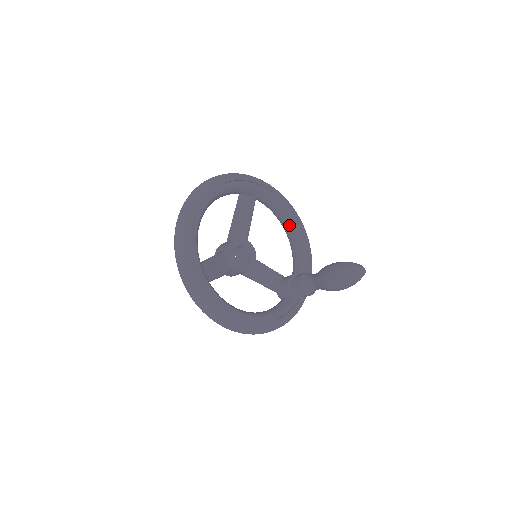
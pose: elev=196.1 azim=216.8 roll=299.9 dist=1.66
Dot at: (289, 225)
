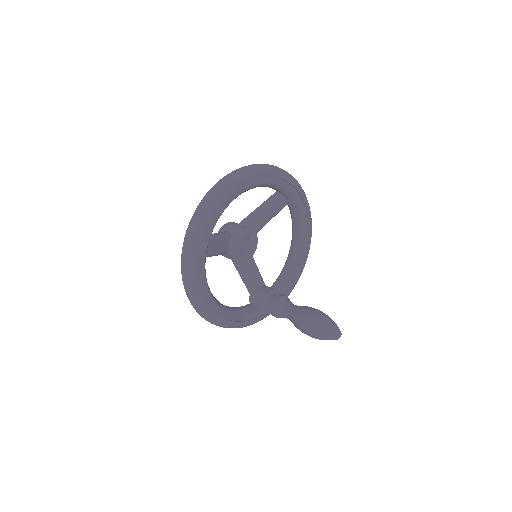
Dot at: (298, 243)
